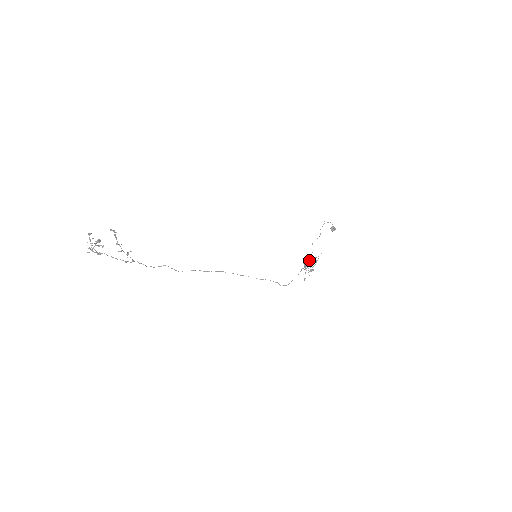
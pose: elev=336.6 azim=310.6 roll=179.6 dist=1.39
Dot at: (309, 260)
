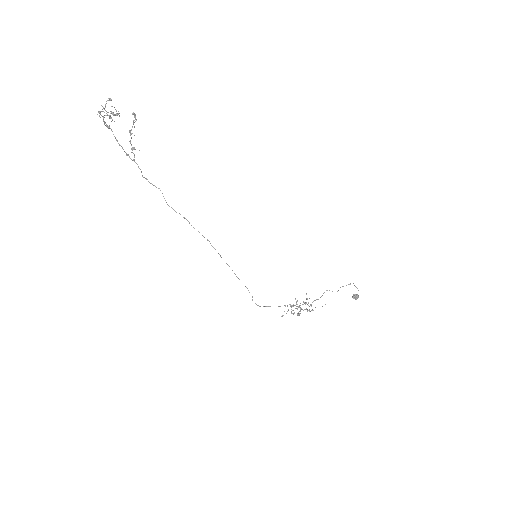
Dot at: (304, 303)
